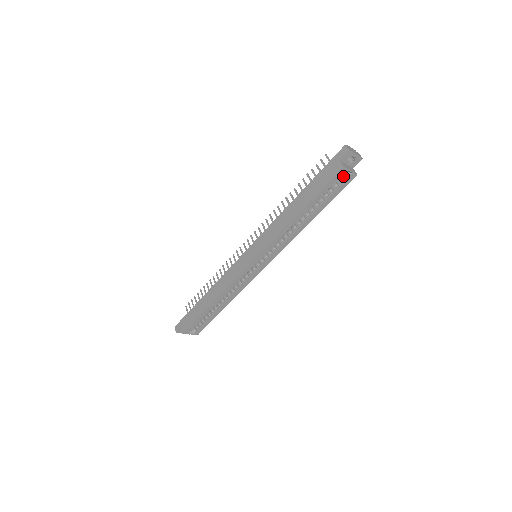
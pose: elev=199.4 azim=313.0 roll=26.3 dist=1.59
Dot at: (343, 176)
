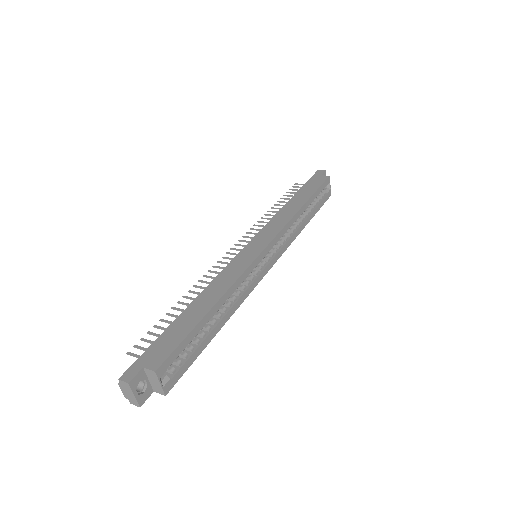
Dot at: (321, 193)
